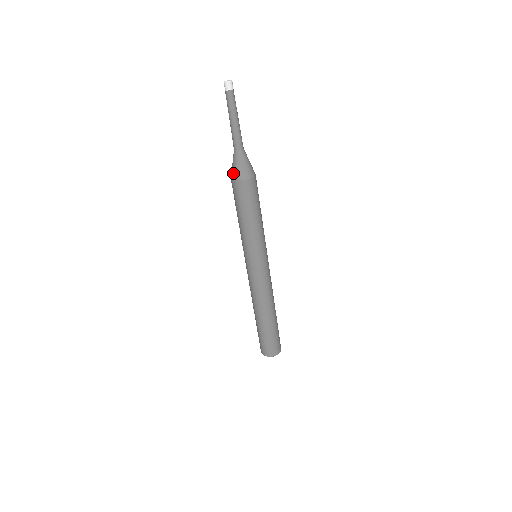
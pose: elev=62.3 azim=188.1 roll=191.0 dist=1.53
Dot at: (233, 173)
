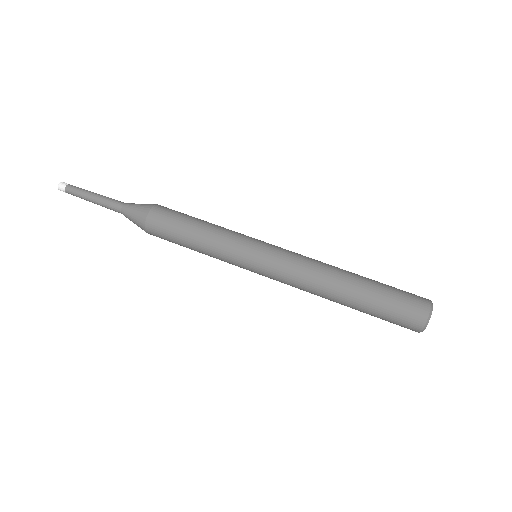
Dot at: (140, 216)
